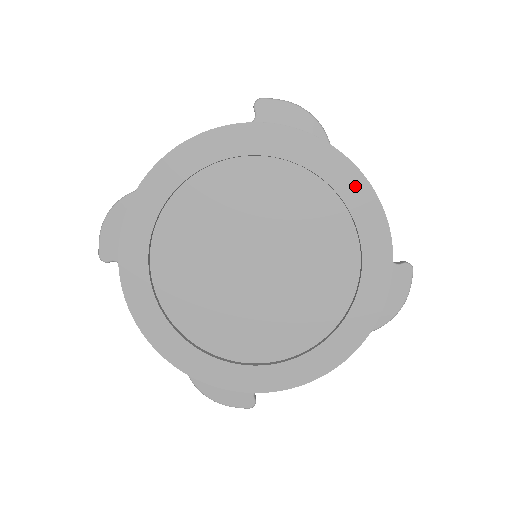
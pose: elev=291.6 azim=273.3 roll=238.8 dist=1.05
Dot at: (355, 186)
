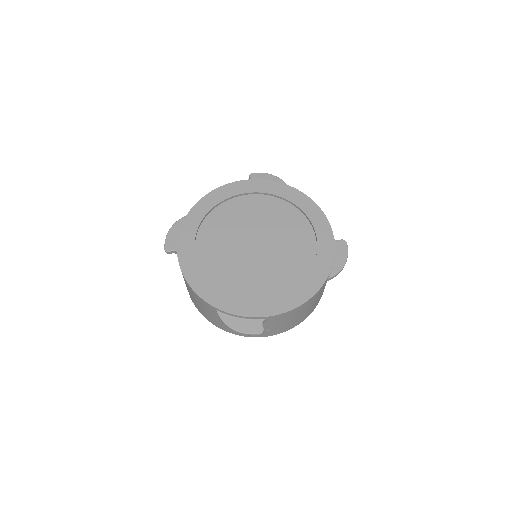
Dot at: (306, 202)
